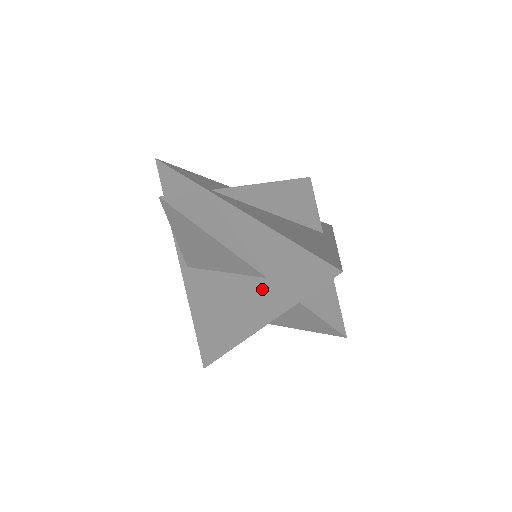
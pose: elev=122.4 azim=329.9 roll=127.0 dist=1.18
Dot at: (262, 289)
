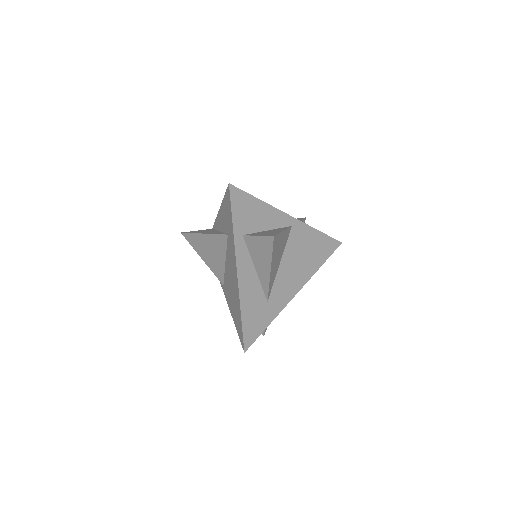
Dot at: (229, 244)
